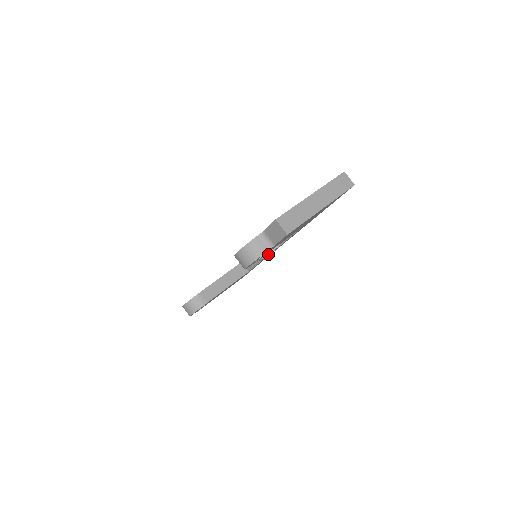
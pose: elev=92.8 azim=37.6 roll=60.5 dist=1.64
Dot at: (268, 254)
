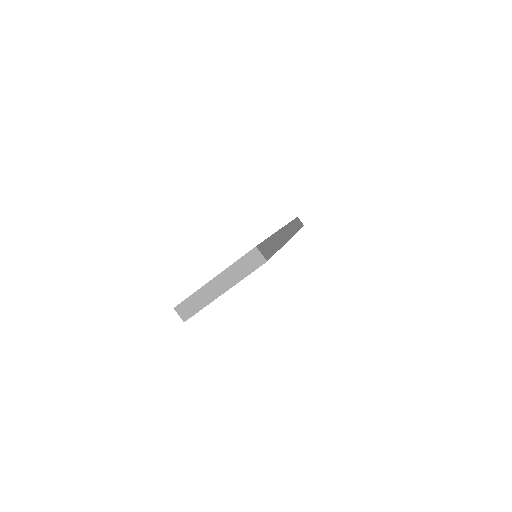
Dot at: occluded
